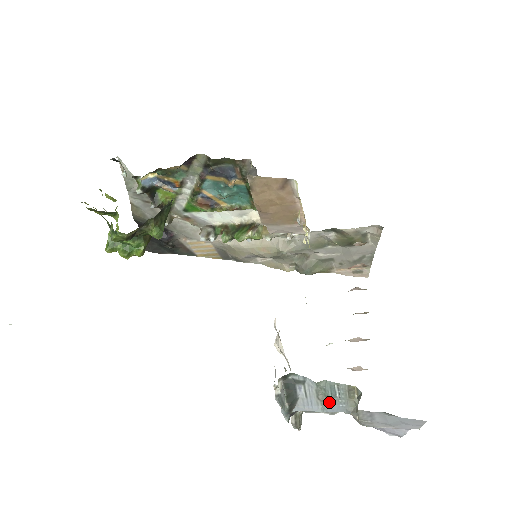
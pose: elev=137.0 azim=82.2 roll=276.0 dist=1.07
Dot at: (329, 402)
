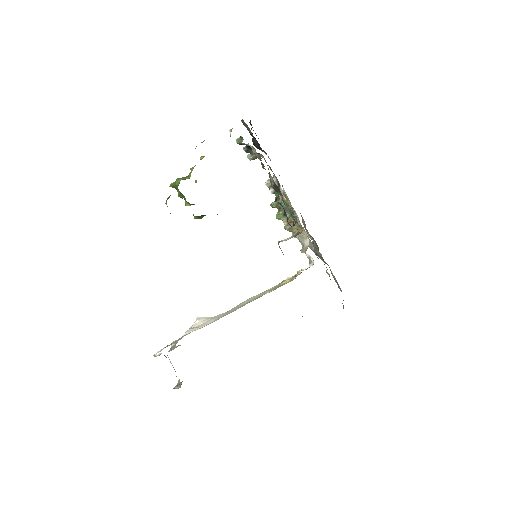
Dot at: (175, 371)
